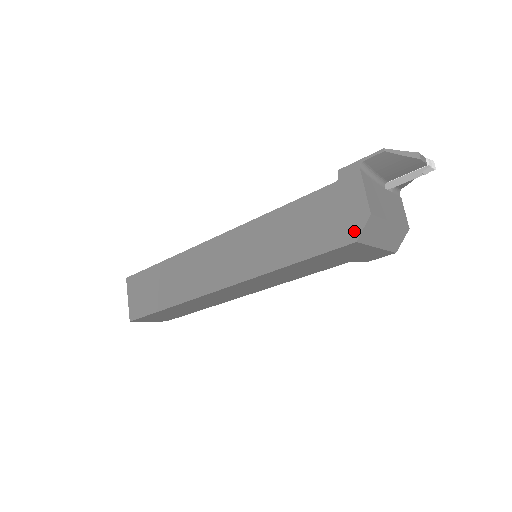
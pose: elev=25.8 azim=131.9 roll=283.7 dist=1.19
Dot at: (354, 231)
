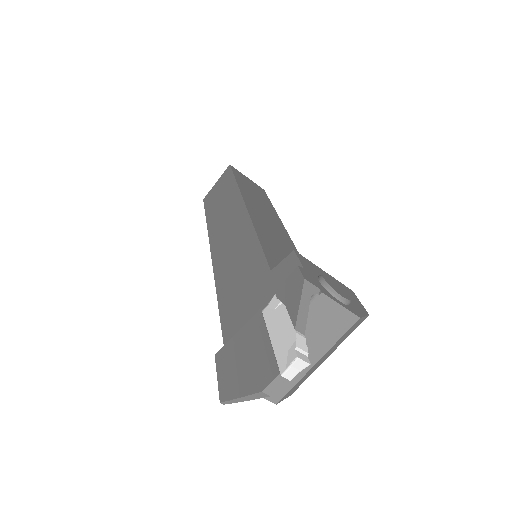
Dot at: occluded
